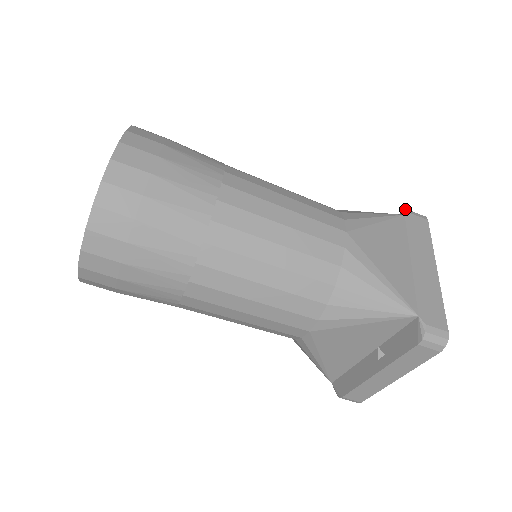
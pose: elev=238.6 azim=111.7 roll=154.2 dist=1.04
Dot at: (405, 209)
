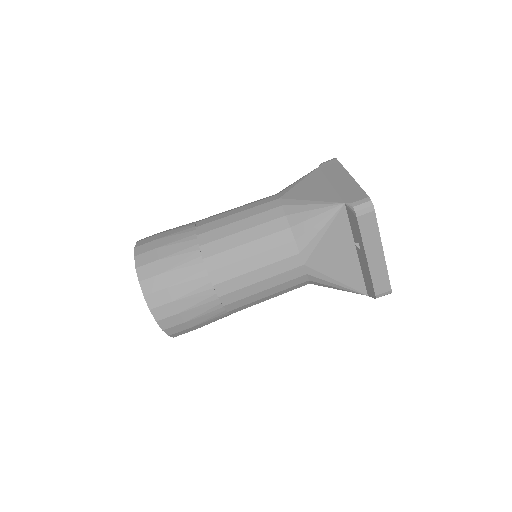
Dot at: occluded
